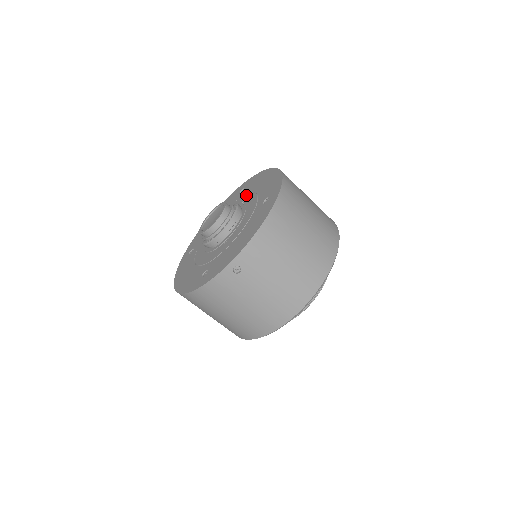
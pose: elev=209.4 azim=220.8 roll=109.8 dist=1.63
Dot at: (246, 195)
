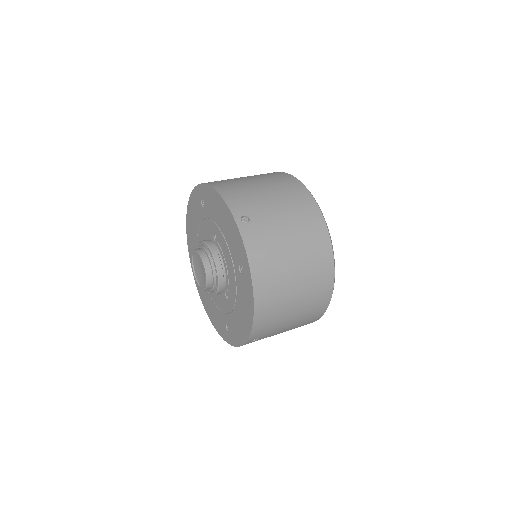
Dot at: (212, 224)
